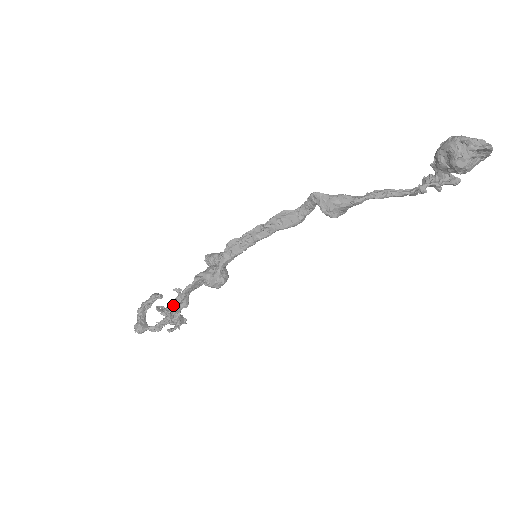
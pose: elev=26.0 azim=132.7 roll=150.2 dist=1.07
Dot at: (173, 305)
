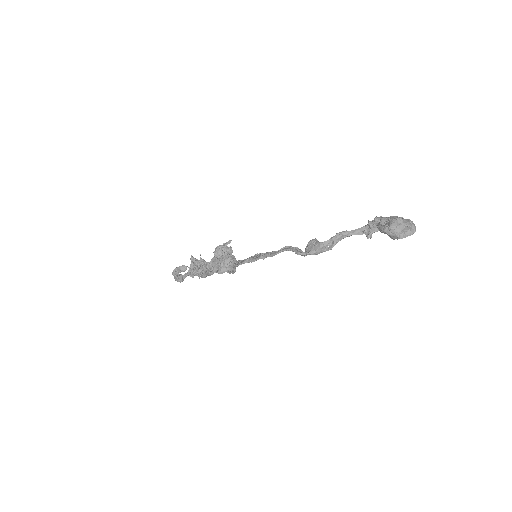
Dot at: occluded
